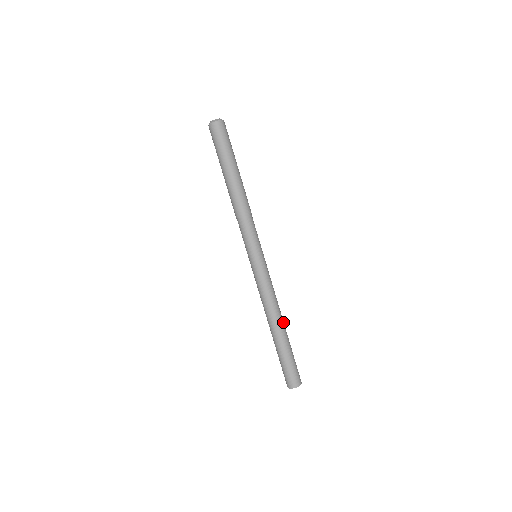
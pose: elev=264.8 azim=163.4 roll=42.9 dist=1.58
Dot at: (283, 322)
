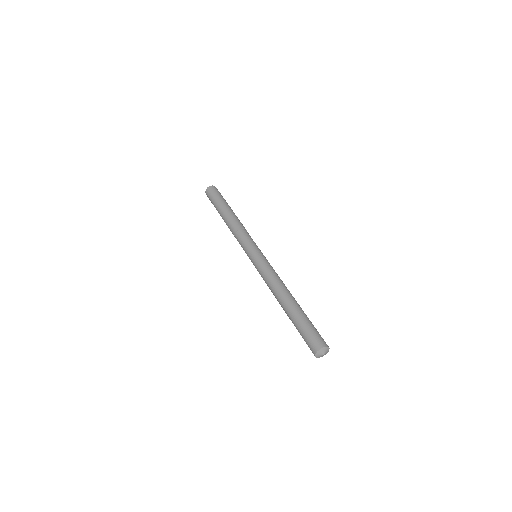
Dot at: (290, 296)
